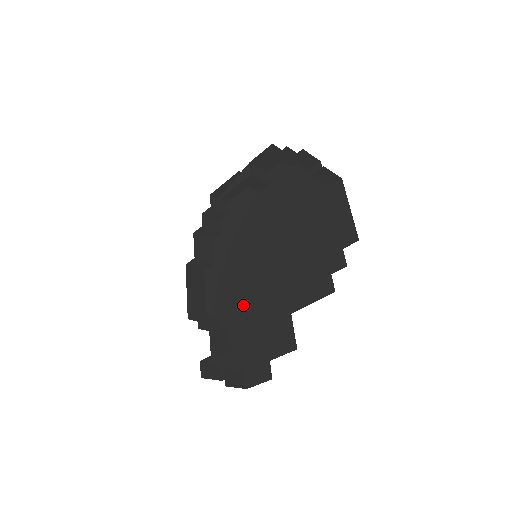
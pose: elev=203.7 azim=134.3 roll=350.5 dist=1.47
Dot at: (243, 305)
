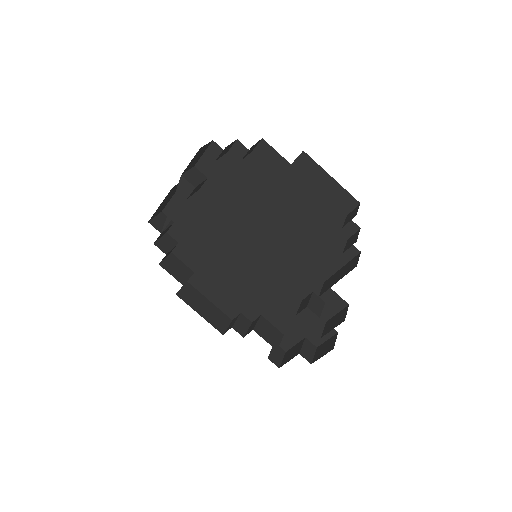
Dot at: (263, 293)
